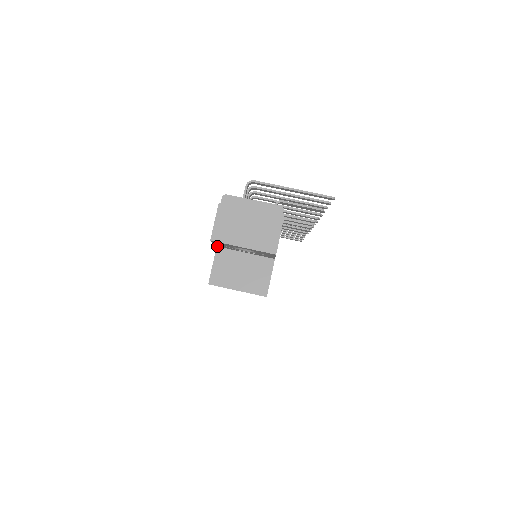
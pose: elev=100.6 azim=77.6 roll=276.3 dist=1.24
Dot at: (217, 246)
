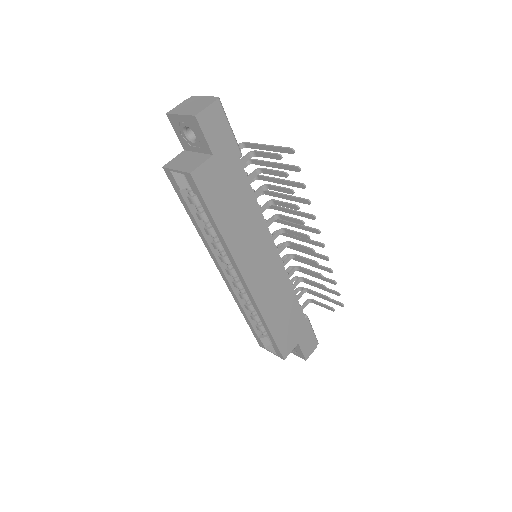
Dot at: (184, 150)
